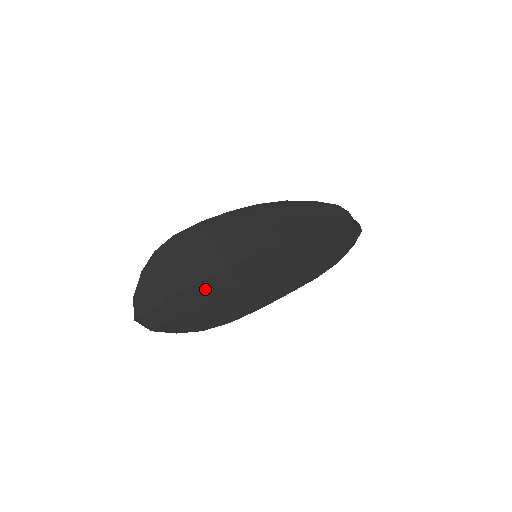
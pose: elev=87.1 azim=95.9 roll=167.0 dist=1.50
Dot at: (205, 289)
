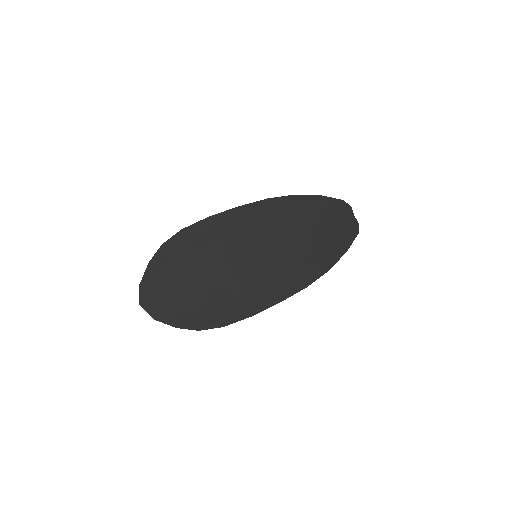
Dot at: (205, 287)
